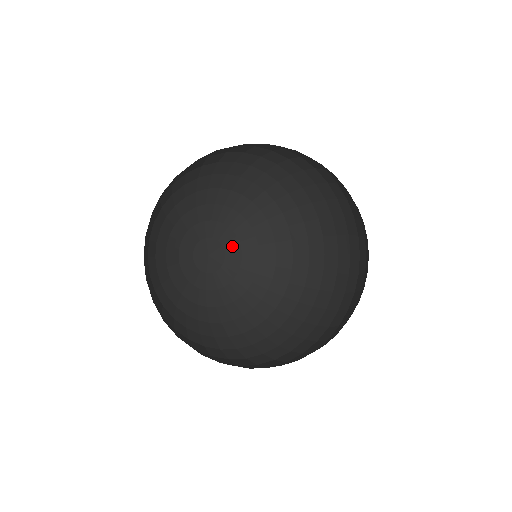
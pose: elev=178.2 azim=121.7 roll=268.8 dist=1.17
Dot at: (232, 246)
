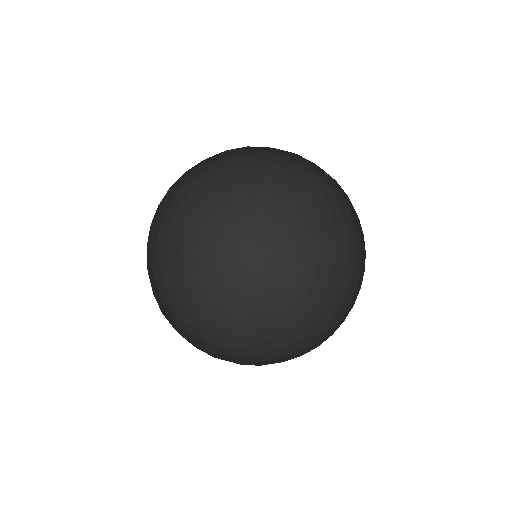
Dot at: (244, 224)
